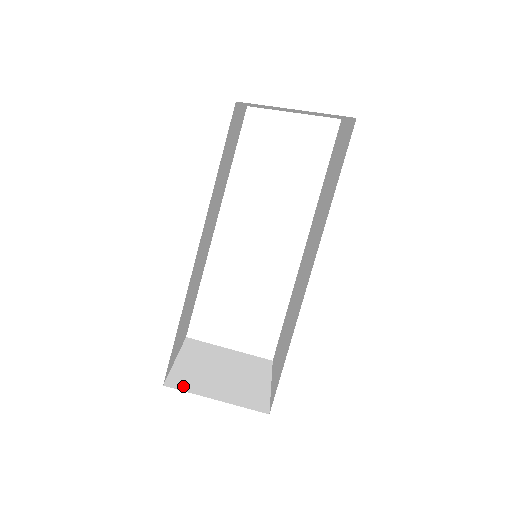
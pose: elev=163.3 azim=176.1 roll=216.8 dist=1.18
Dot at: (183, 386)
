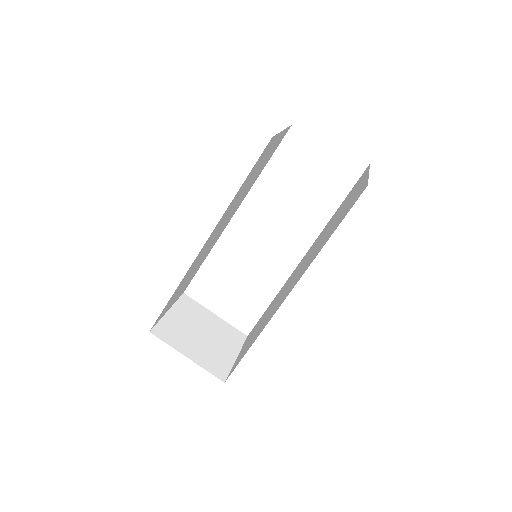
Dot at: (165, 337)
